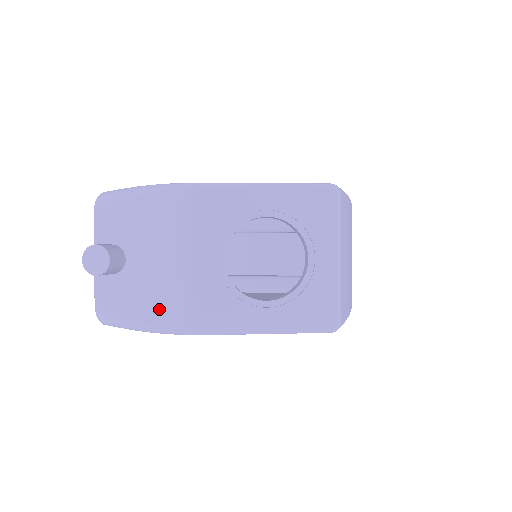
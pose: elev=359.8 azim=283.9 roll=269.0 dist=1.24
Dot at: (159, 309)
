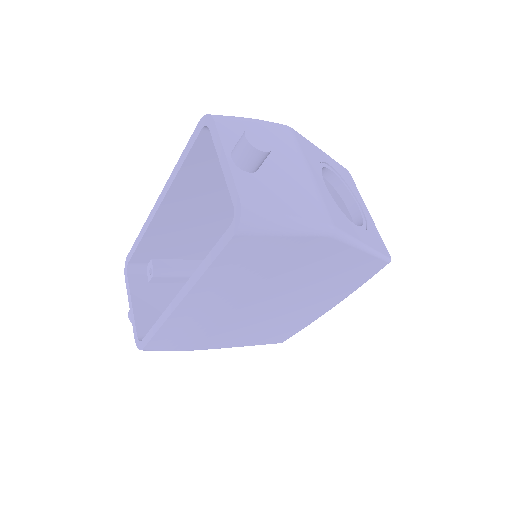
Dot at: (302, 207)
